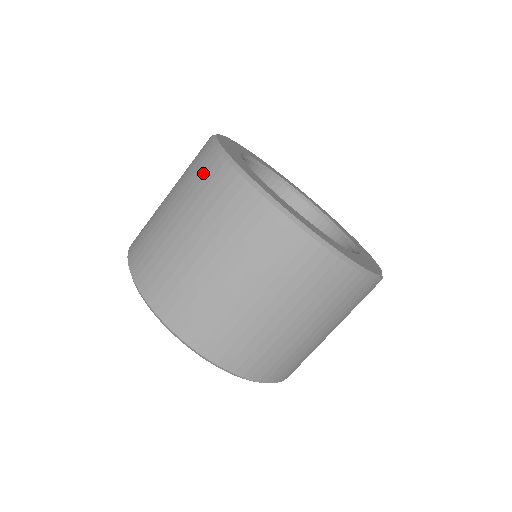
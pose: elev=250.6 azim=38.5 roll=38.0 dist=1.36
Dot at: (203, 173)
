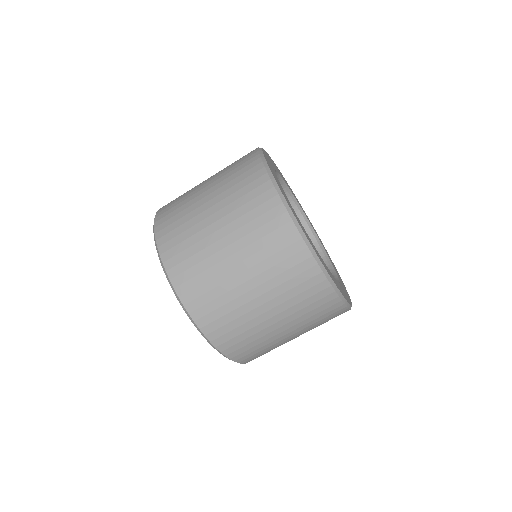
Dot at: (244, 176)
